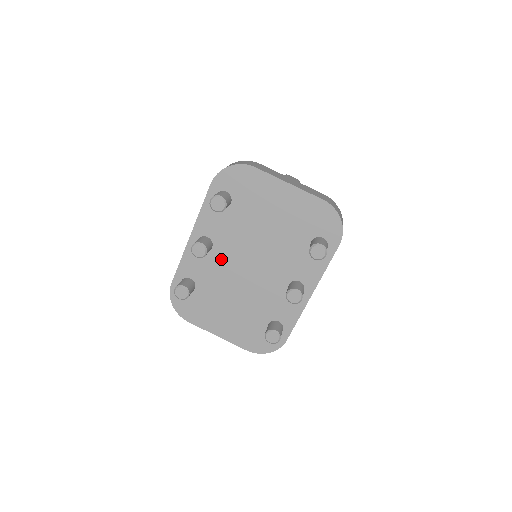
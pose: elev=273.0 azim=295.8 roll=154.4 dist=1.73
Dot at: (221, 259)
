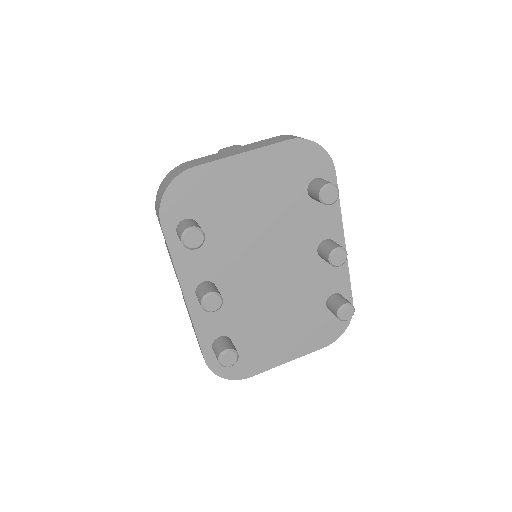
Dot at: (234, 290)
